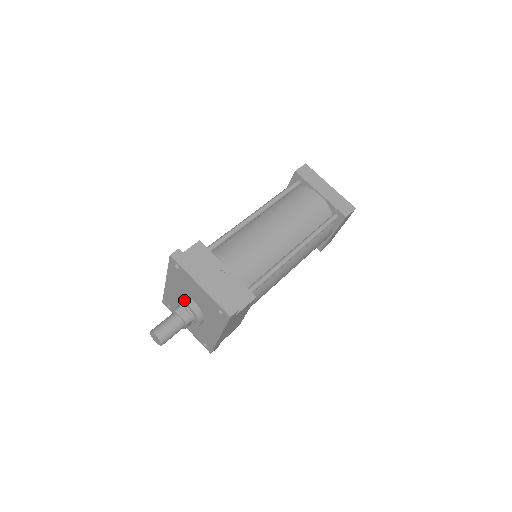
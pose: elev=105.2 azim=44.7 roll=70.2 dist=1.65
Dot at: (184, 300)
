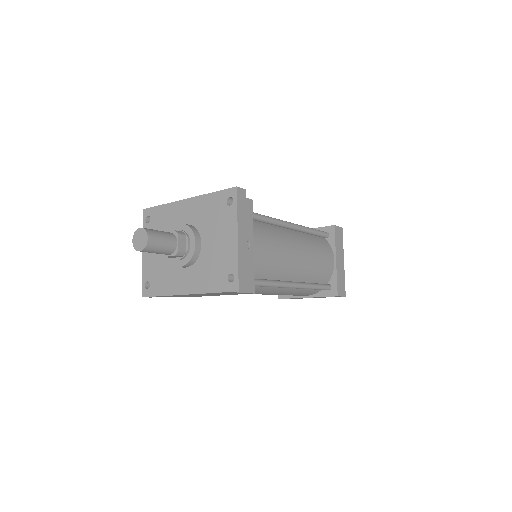
Dot at: (195, 233)
